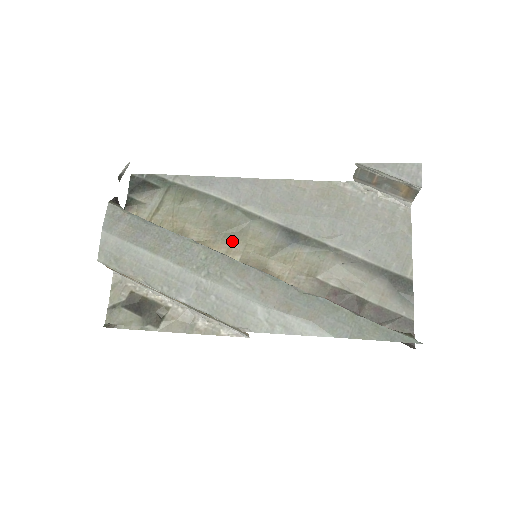
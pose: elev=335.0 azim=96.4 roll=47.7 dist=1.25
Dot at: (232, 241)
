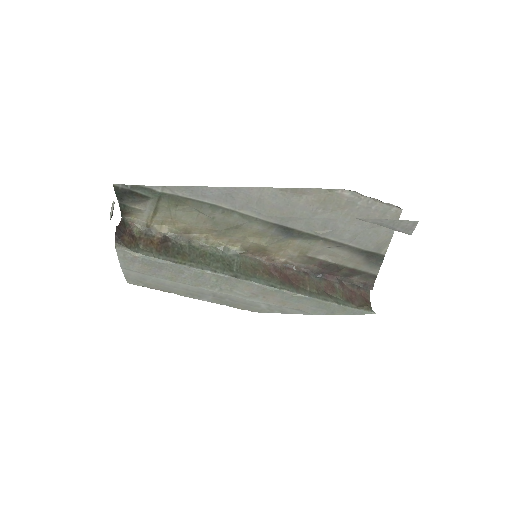
Dot at: (232, 235)
